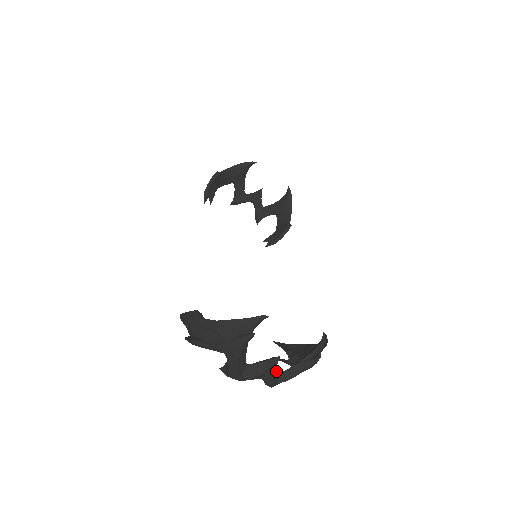
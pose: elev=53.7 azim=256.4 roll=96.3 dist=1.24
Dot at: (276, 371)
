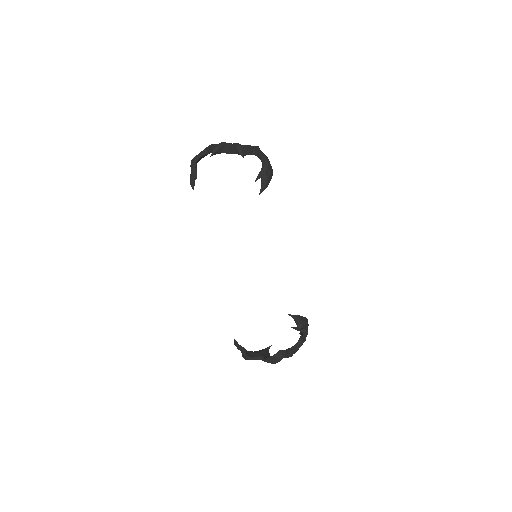
Dot at: occluded
